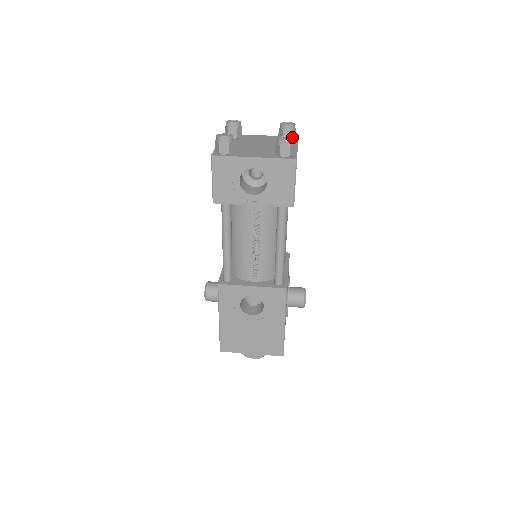
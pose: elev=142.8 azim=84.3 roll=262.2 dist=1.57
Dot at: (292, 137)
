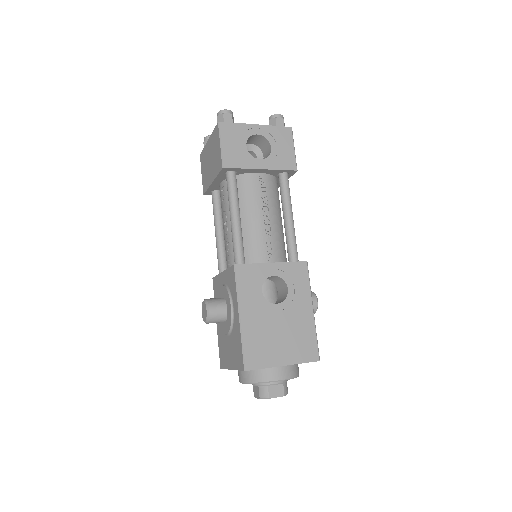
Dot at: occluded
